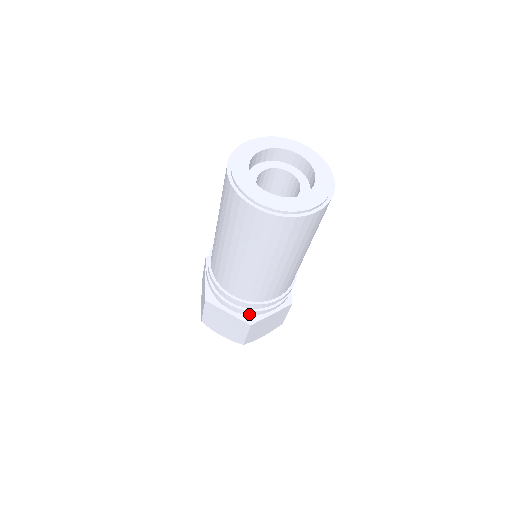
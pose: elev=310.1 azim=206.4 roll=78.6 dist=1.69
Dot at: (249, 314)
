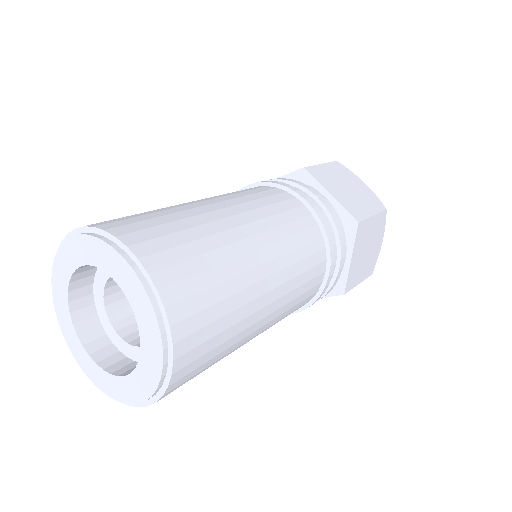
Dot at: occluded
